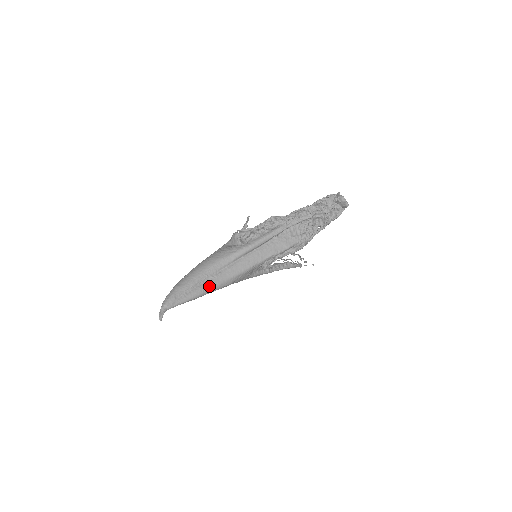
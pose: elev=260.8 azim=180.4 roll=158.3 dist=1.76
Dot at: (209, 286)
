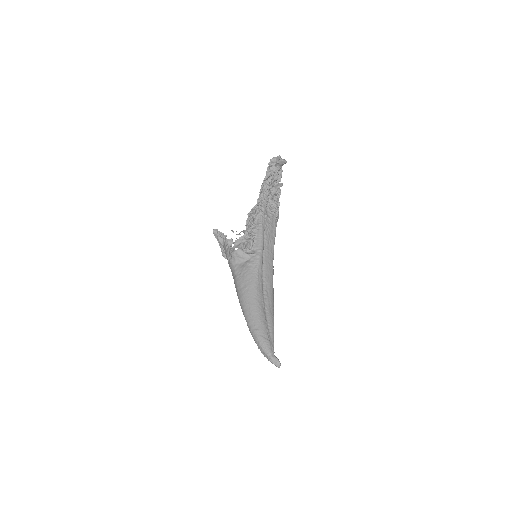
Dot at: (271, 308)
